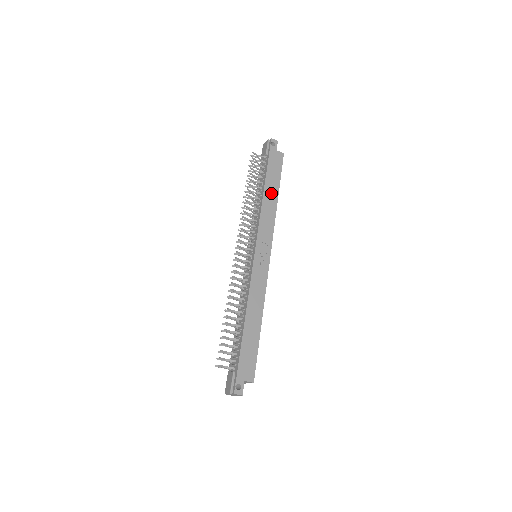
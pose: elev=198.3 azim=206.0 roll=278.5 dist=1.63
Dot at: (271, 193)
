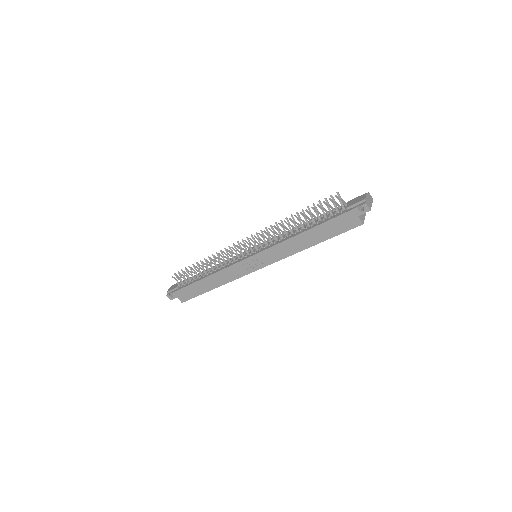
Dot at: (309, 239)
